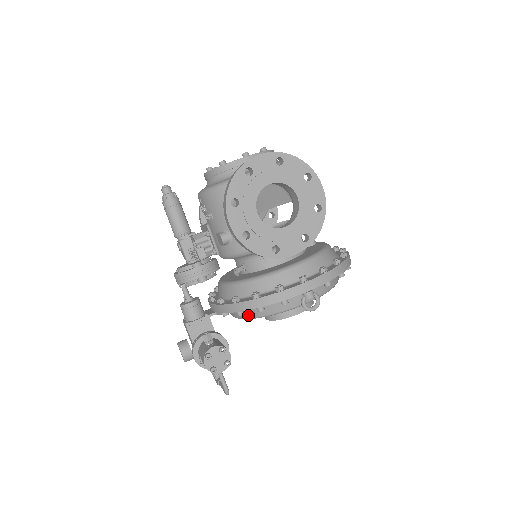
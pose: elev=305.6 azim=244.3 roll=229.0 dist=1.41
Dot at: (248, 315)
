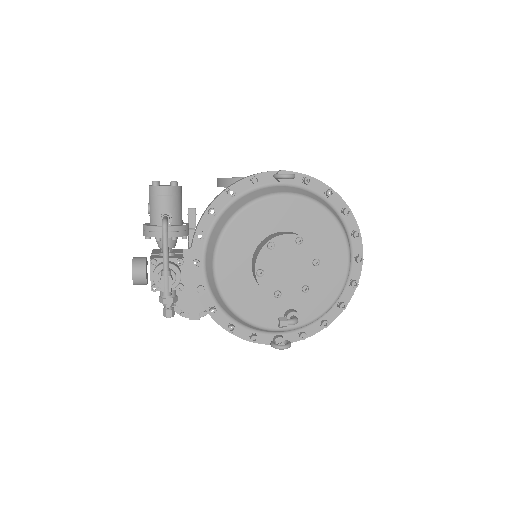
Dot at: (223, 223)
